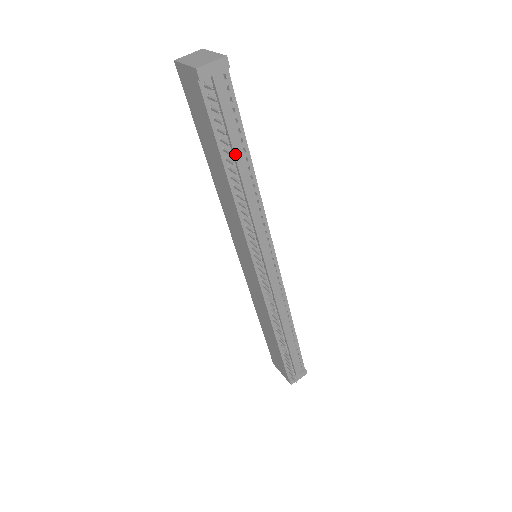
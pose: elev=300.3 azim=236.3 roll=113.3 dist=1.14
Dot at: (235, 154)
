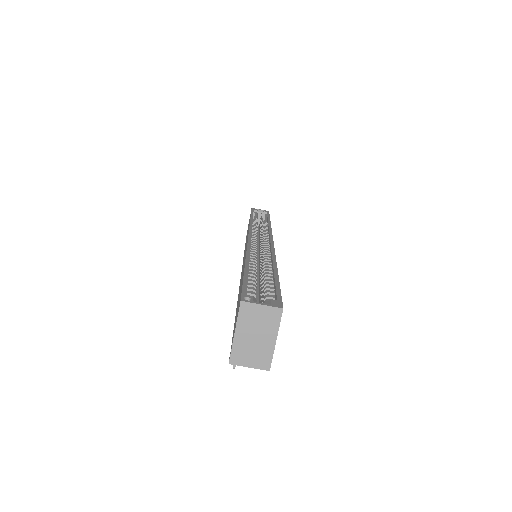
Dot at: occluded
